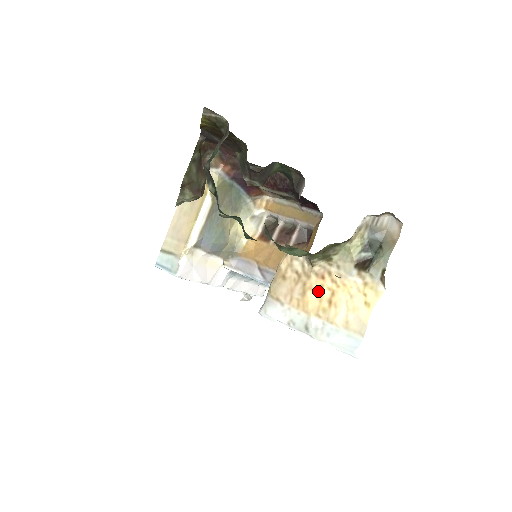
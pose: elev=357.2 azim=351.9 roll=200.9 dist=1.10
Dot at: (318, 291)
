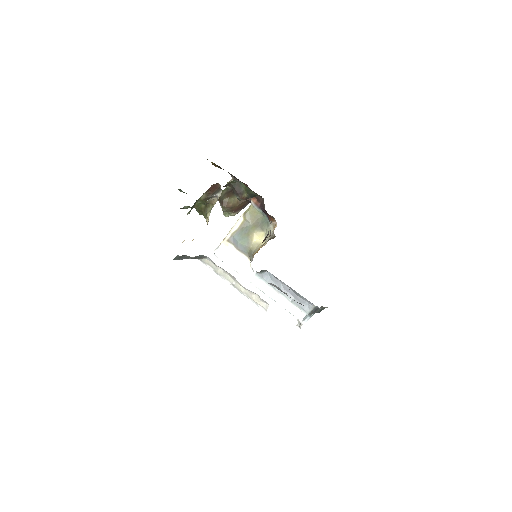
Dot at: occluded
